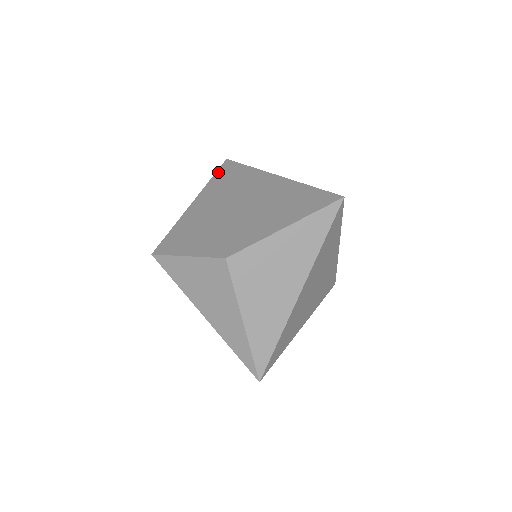
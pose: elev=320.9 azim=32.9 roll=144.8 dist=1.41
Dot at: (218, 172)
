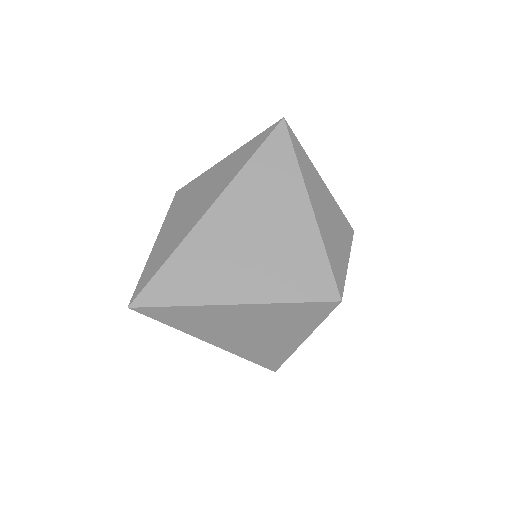
Dot at: occluded
